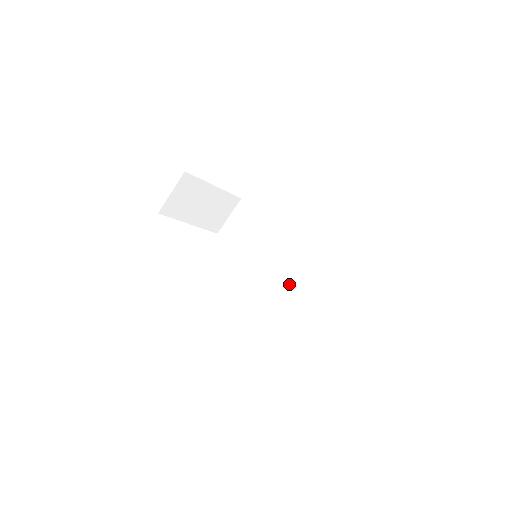
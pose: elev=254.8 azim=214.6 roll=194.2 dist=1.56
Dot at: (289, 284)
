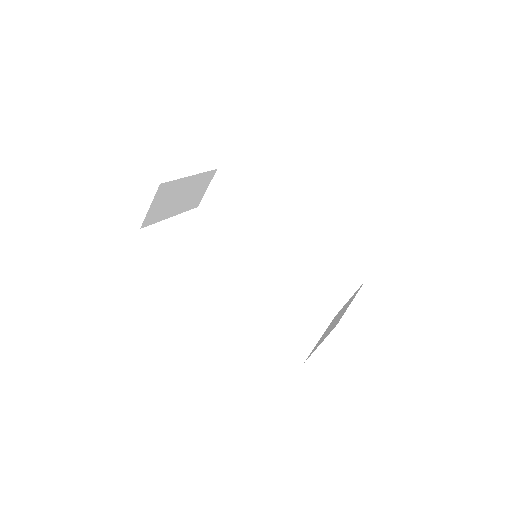
Dot at: (288, 262)
